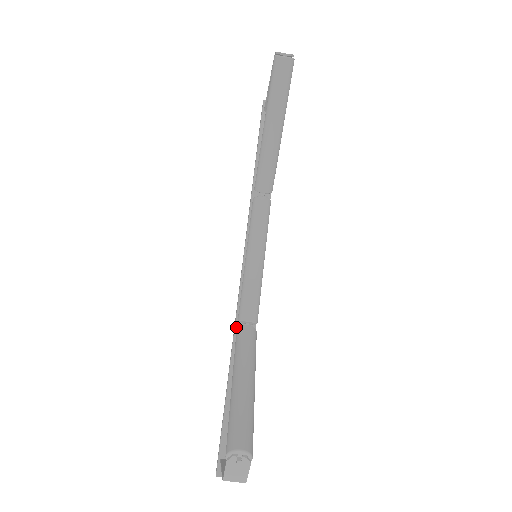
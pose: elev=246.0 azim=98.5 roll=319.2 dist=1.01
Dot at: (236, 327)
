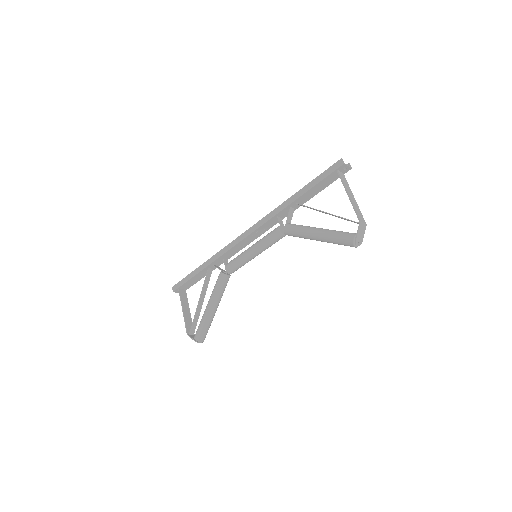
Dot at: (221, 257)
